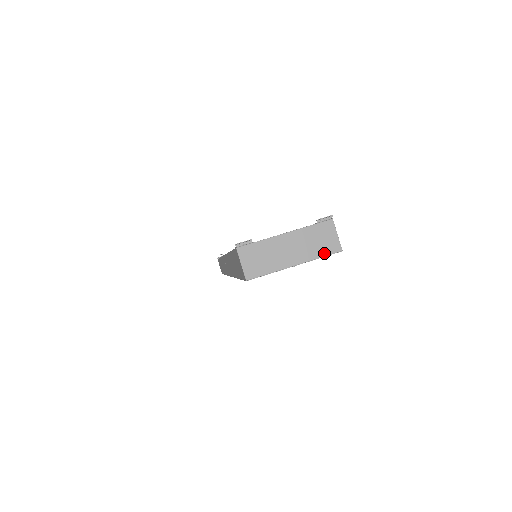
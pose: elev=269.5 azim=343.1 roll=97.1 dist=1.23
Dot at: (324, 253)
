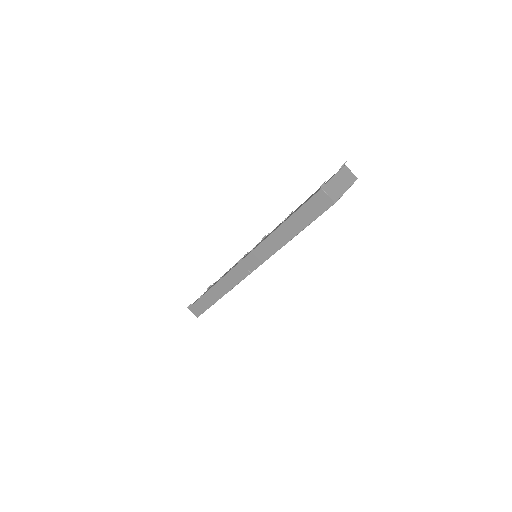
Dot at: (353, 181)
